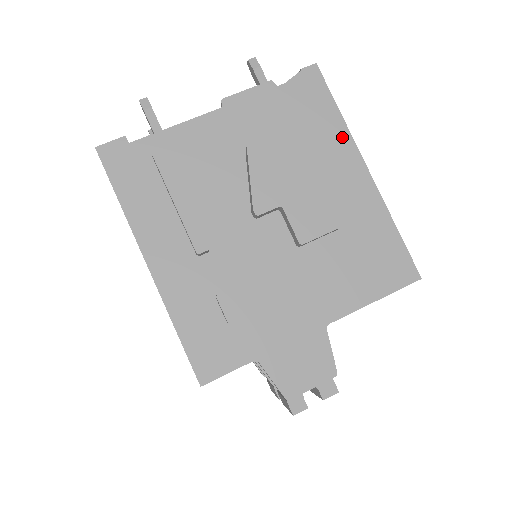
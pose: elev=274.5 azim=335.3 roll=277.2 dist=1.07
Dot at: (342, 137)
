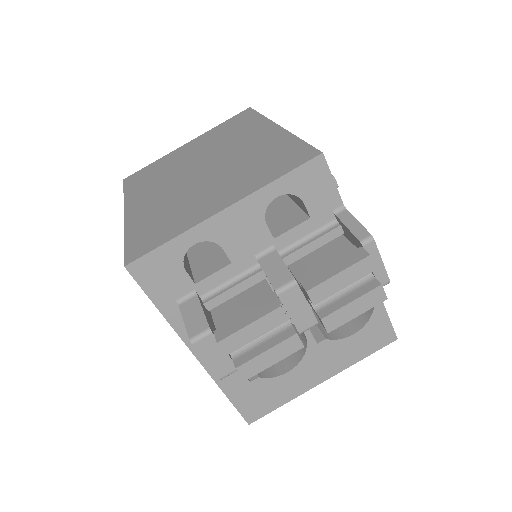
Dot at: occluded
